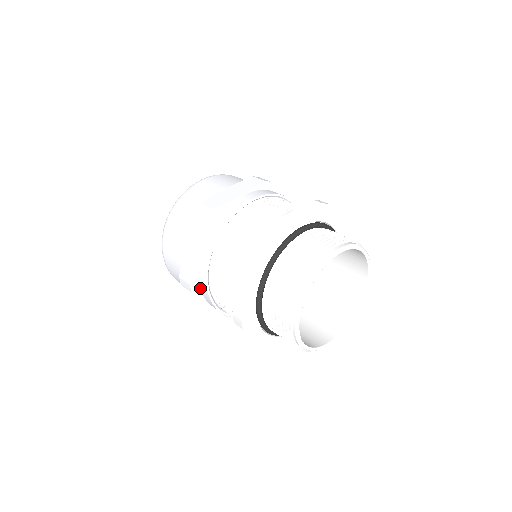
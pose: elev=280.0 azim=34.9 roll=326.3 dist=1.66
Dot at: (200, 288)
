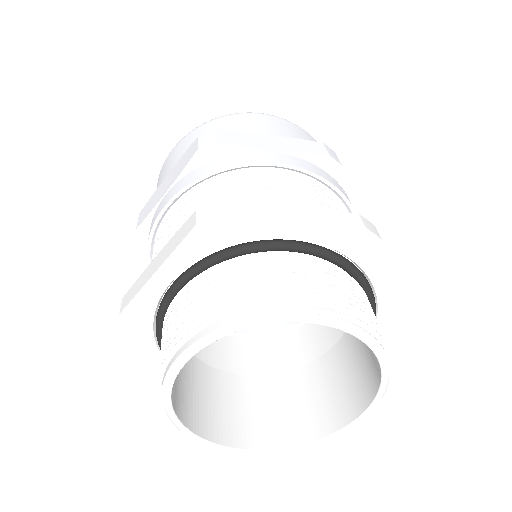
Dot at: occluded
